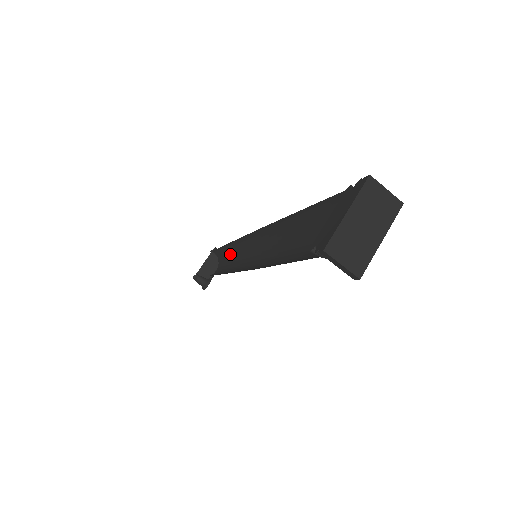
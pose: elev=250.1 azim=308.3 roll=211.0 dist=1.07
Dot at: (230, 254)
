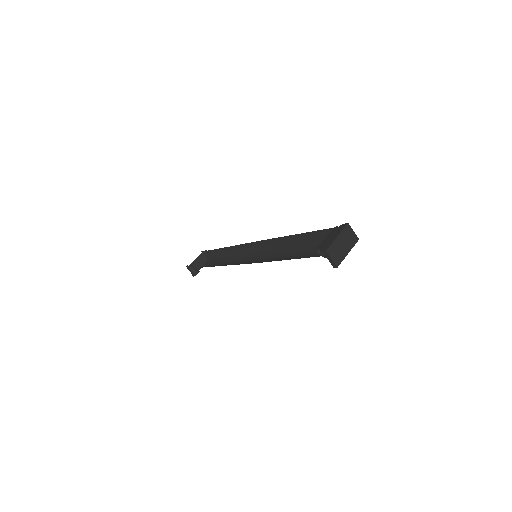
Dot at: (223, 255)
